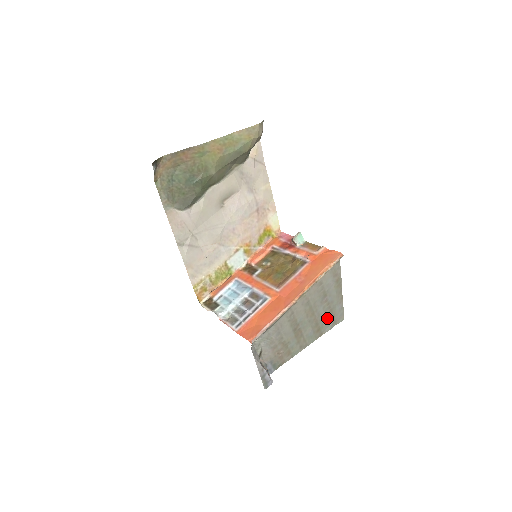
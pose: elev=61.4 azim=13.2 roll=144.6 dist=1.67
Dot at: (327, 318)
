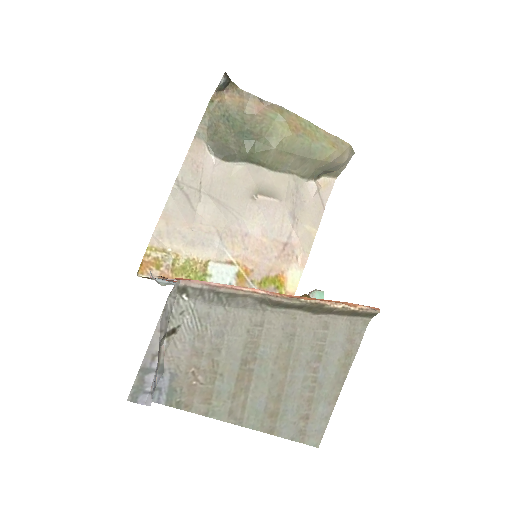
Dot at: (298, 408)
